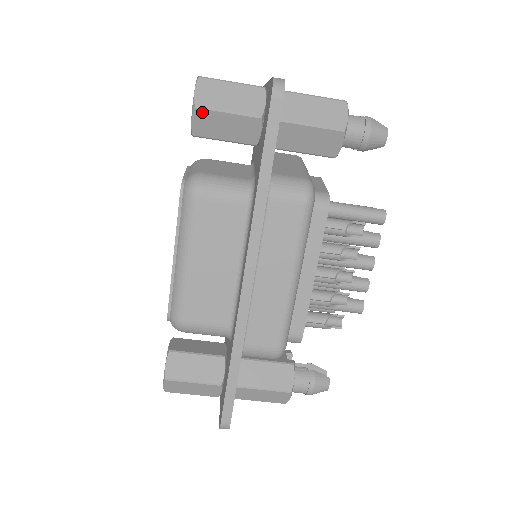
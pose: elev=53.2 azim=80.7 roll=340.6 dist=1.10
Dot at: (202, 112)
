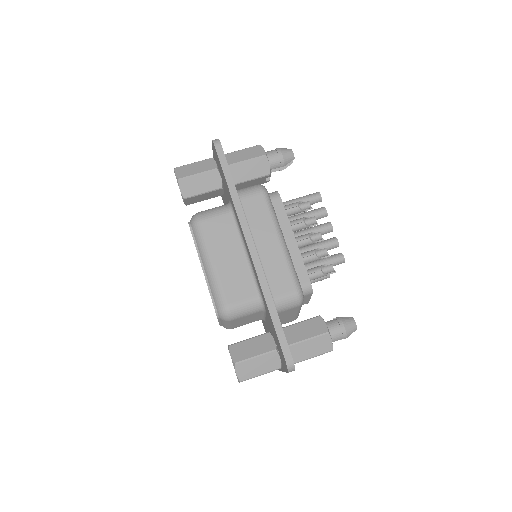
Dot at: (183, 181)
